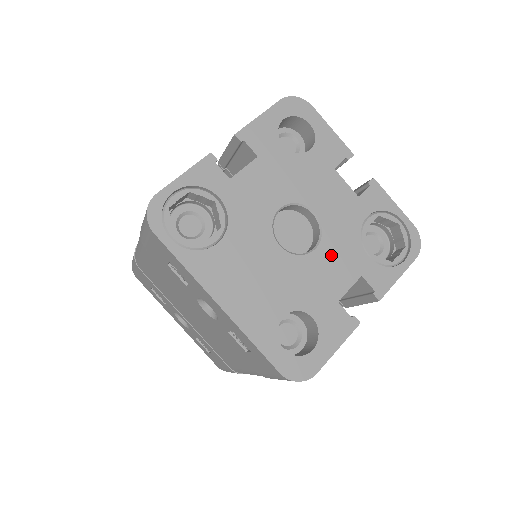
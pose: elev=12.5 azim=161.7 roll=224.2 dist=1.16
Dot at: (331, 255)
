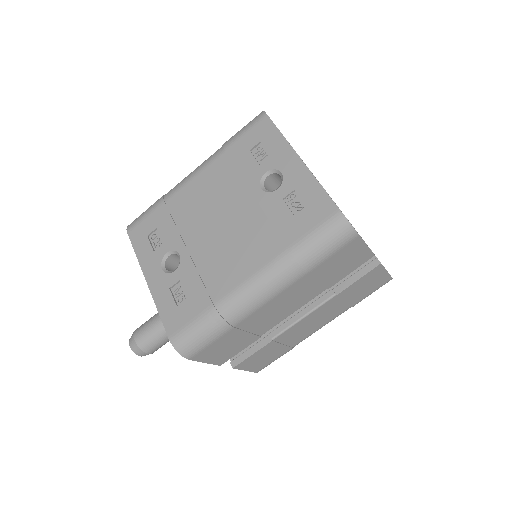
Dot at: occluded
